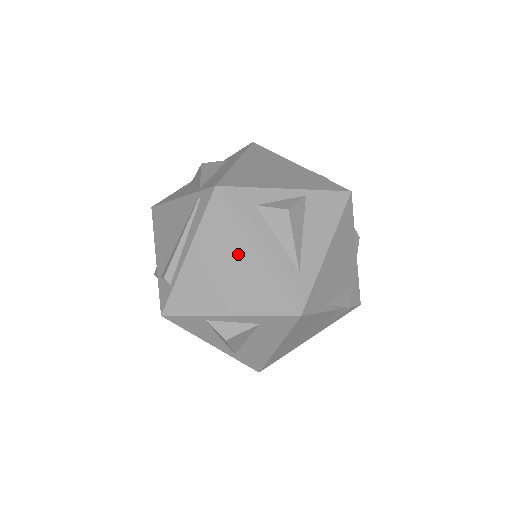
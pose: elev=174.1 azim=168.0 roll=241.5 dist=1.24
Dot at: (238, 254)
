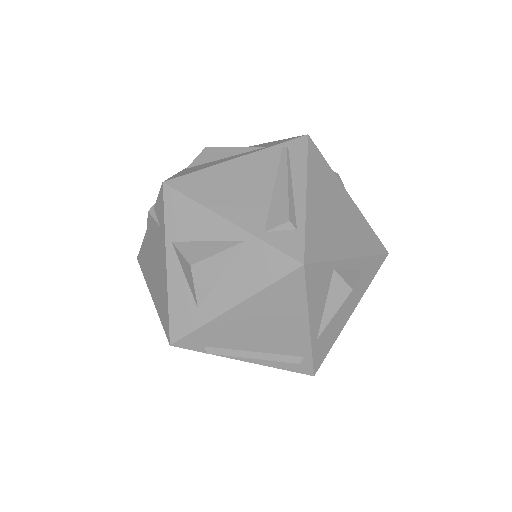
Dot at: (340, 197)
